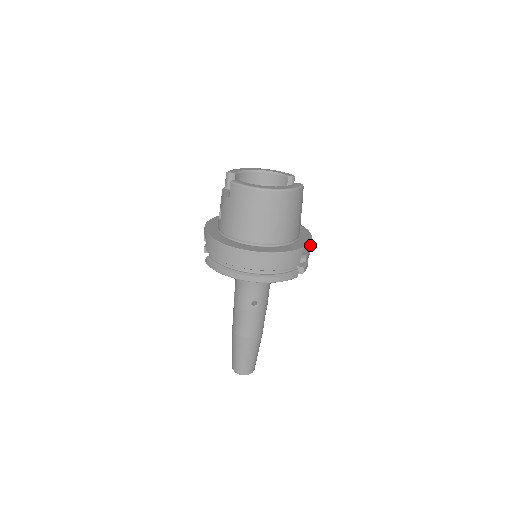
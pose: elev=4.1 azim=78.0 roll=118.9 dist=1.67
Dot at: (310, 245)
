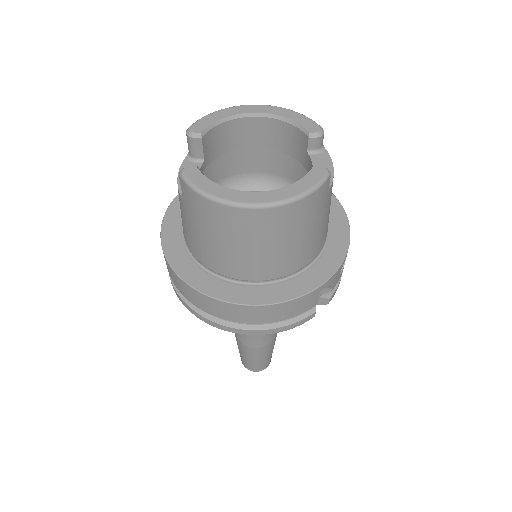
Dot at: (342, 265)
